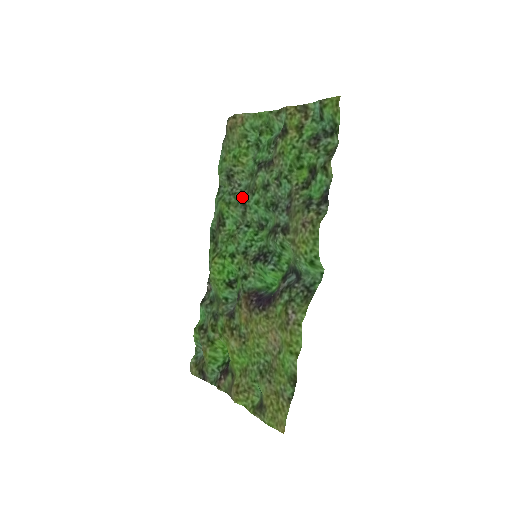
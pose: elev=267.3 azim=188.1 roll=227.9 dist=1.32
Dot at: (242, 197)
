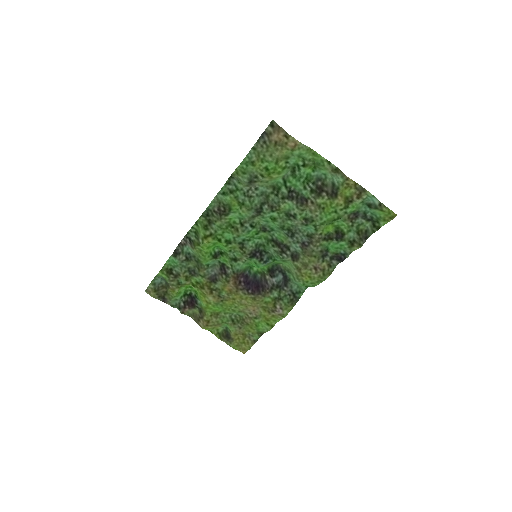
Dot at: (258, 204)
